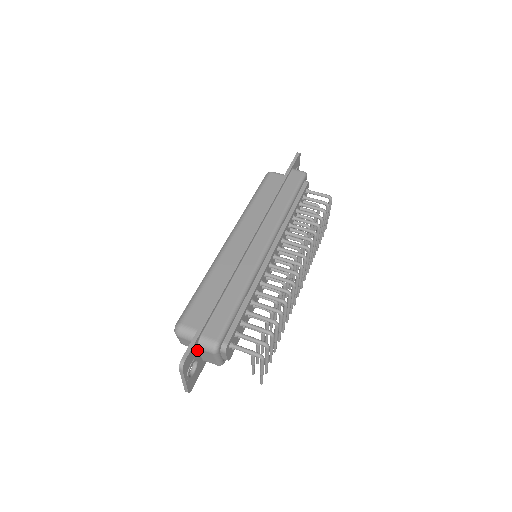
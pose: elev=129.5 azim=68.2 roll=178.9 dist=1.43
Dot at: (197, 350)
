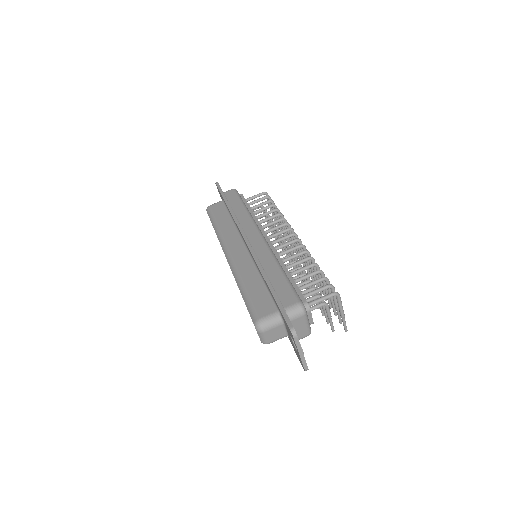
Dot at: occluded
